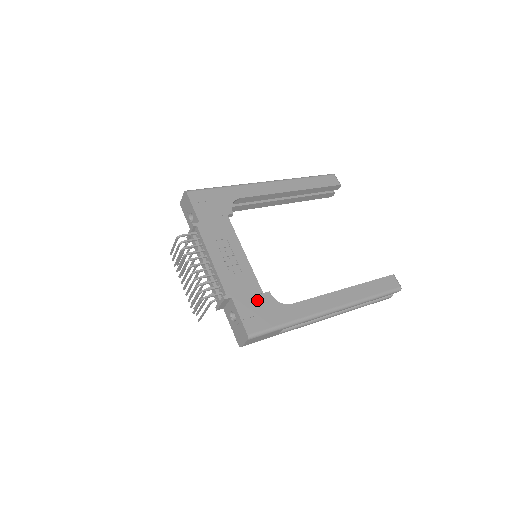
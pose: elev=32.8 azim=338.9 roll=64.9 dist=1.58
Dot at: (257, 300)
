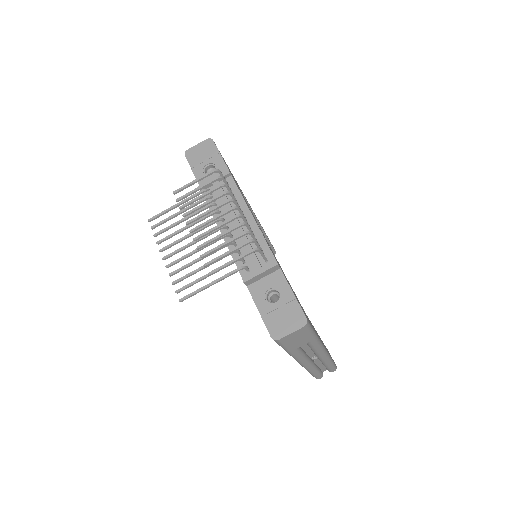
Dot at: occluded
